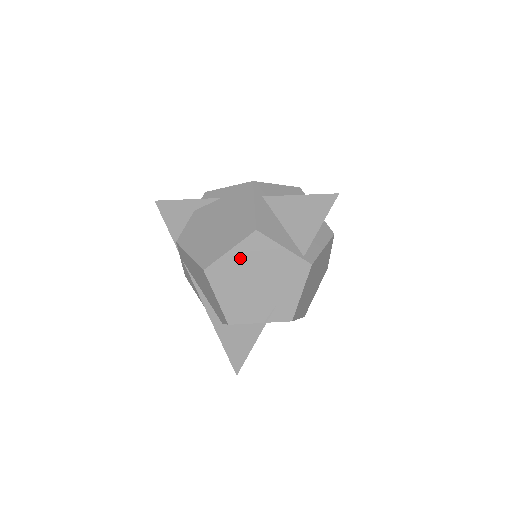
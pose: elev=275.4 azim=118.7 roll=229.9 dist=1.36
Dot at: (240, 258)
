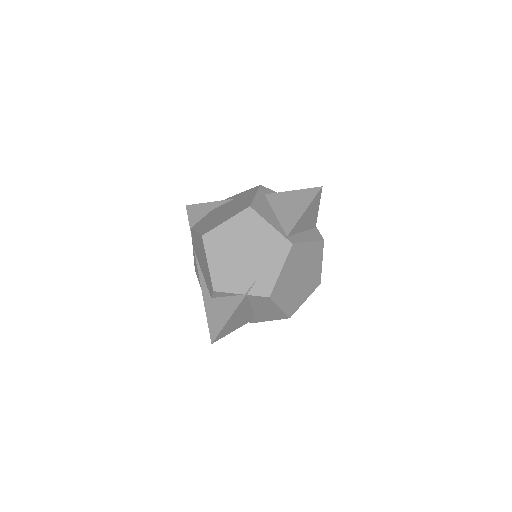
Dot at: (233, 229)
